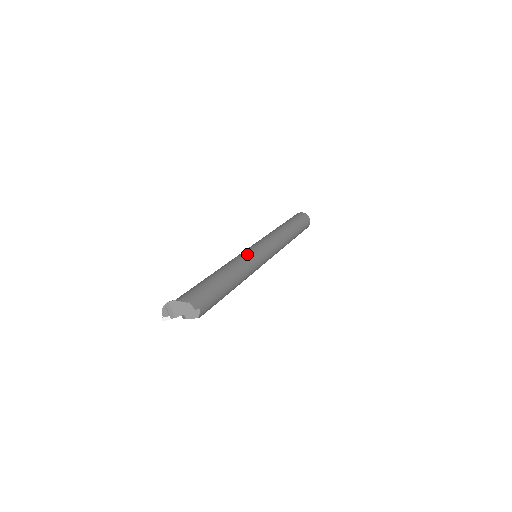
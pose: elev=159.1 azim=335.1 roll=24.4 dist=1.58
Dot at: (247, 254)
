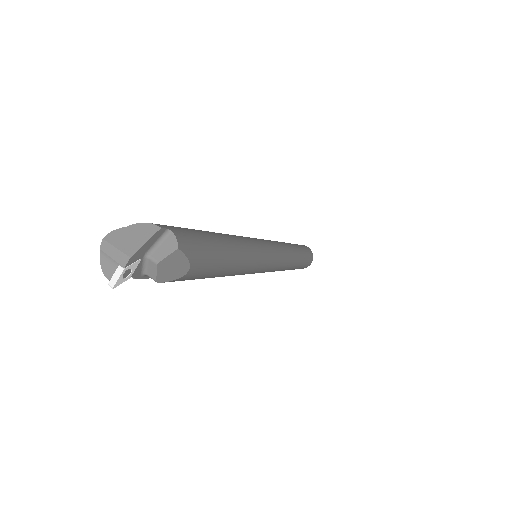
Dot at: occluded
